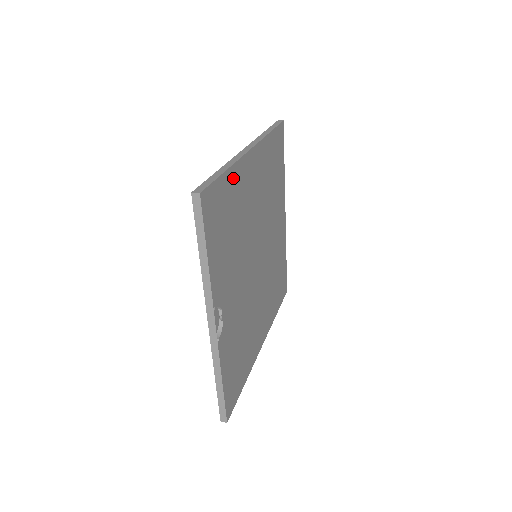
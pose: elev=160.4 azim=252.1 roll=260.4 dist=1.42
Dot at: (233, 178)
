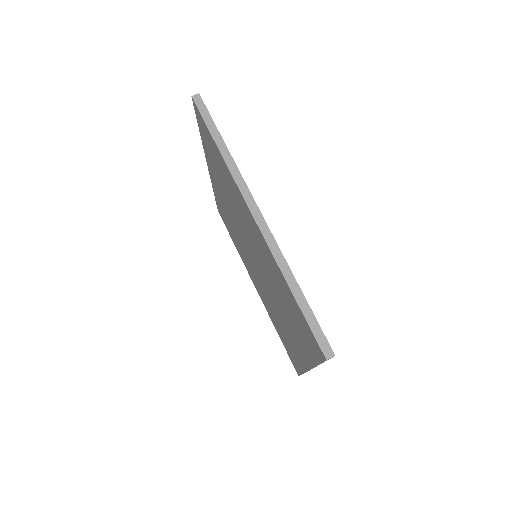
Dot at: occluded
